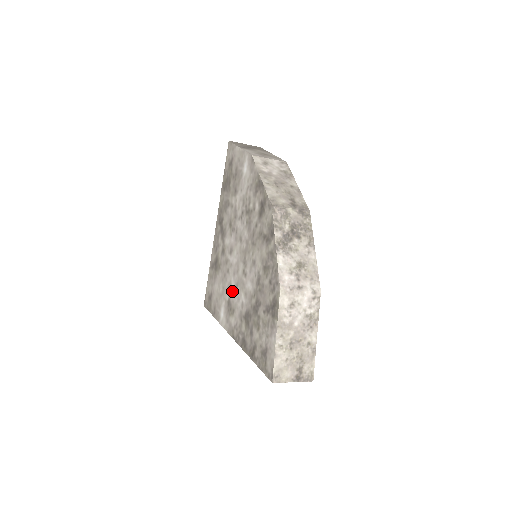
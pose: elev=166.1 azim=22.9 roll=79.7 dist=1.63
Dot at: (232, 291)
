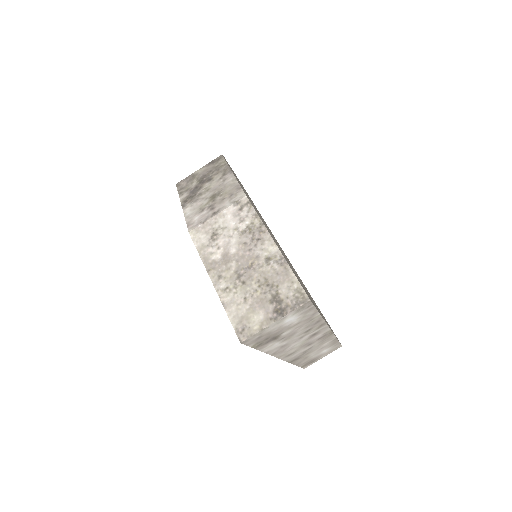
Dot at: occluded
